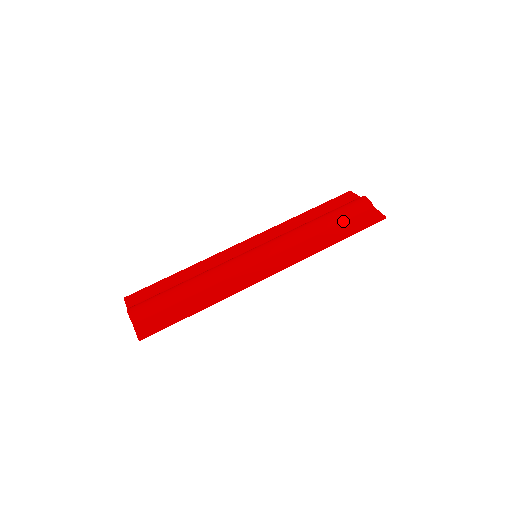
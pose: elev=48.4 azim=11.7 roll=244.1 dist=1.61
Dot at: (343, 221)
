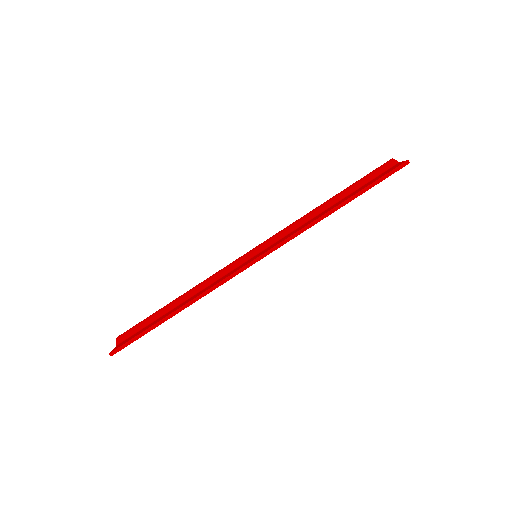
Dot at: (357, 189)
